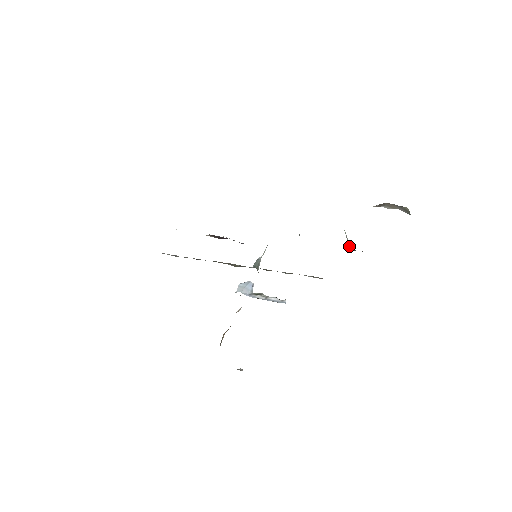
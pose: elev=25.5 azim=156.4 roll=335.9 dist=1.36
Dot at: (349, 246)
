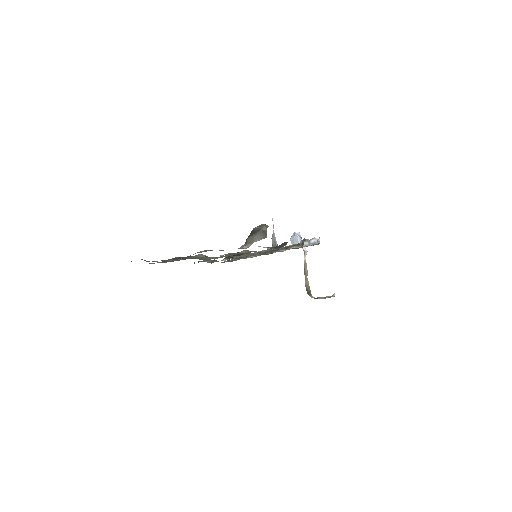
Dot at: occluded
